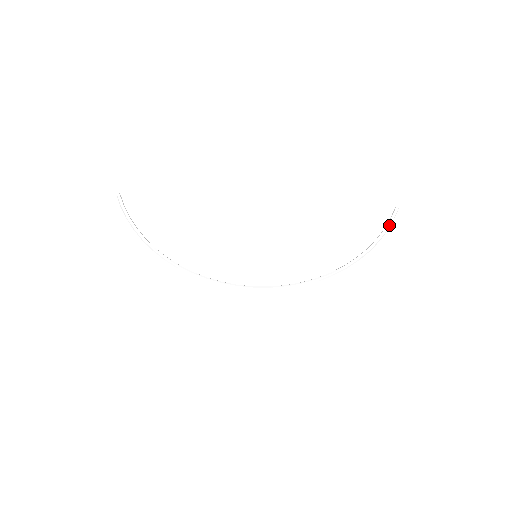
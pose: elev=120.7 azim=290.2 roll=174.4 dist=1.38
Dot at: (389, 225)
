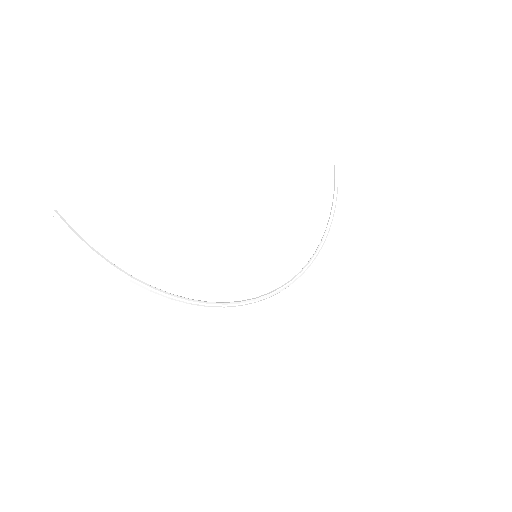
Dot at: occluded
